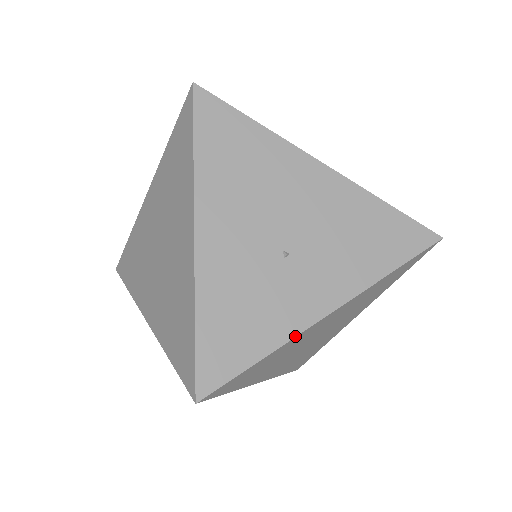
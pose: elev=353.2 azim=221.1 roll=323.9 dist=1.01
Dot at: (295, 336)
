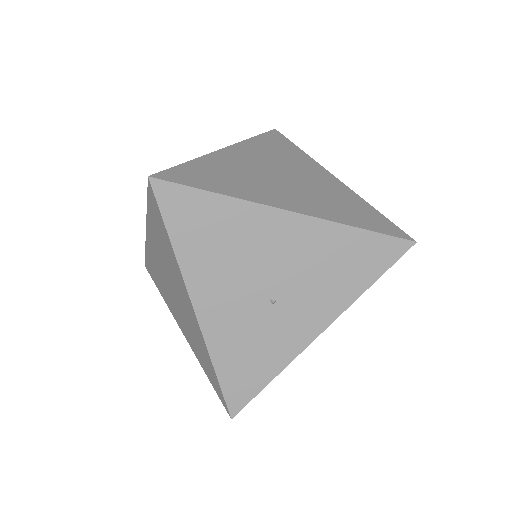
Dot at: (294, 358)
